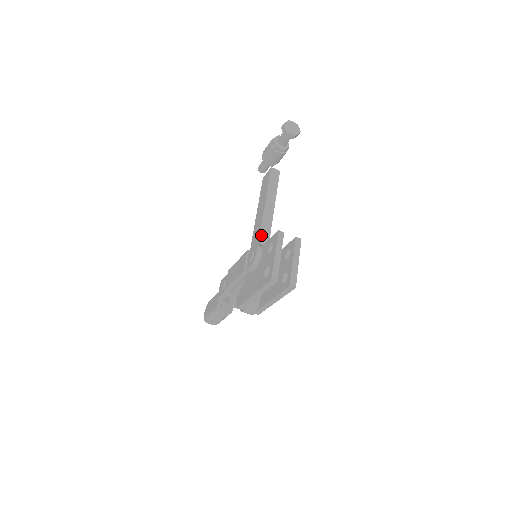
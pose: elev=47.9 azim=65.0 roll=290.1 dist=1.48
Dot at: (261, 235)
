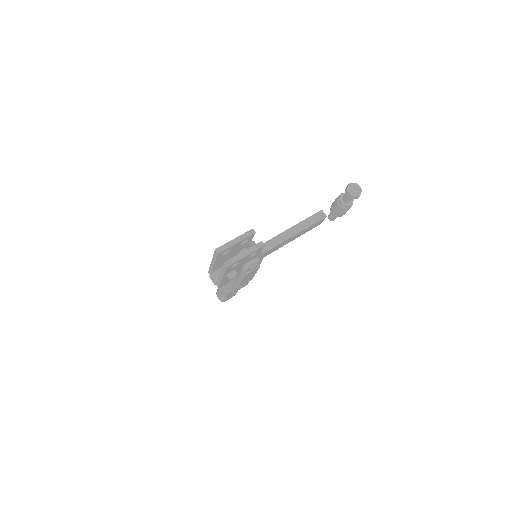
Dot at: (267, 242)
